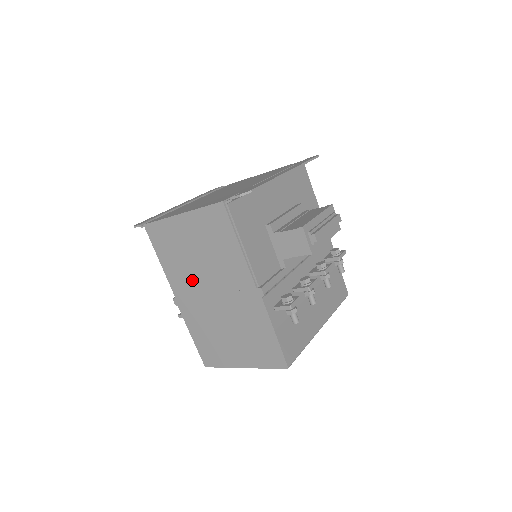
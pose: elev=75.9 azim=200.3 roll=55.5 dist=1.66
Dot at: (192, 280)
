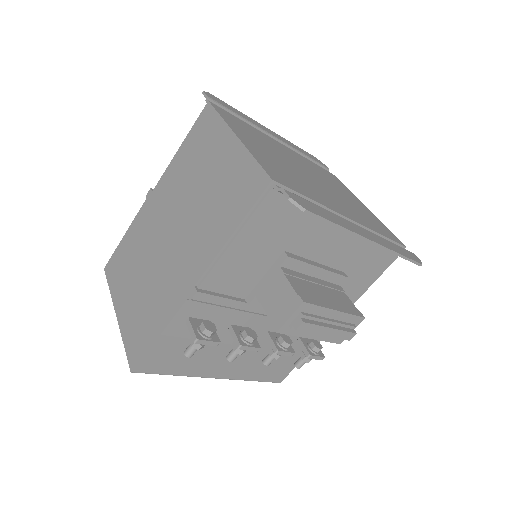
Dot at: (175, 199)
